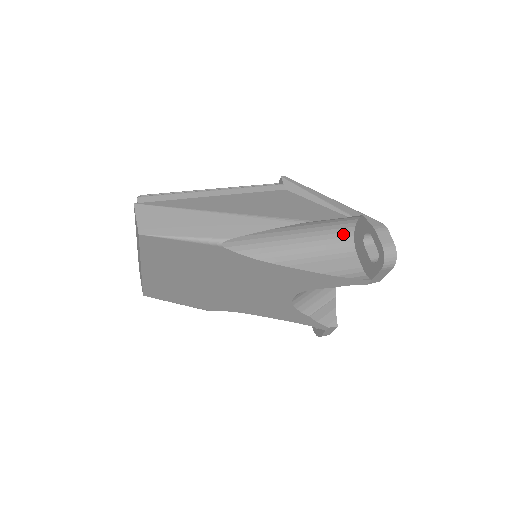
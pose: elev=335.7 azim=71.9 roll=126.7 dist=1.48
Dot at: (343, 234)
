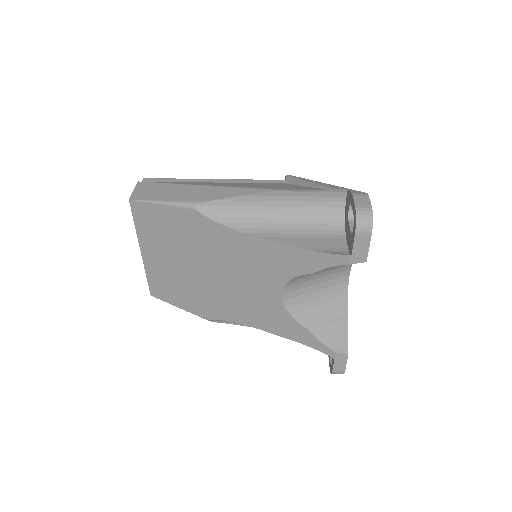
Dot at: (331, 215)
